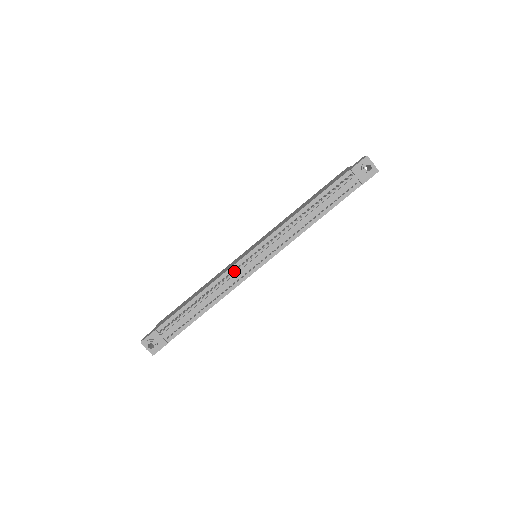
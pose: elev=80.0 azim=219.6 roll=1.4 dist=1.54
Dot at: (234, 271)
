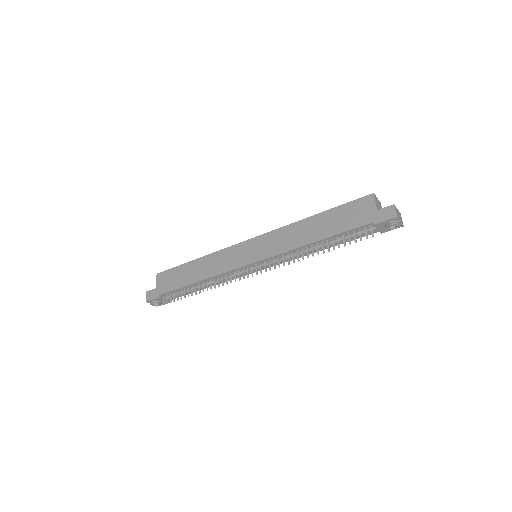
Dot at: occluded
